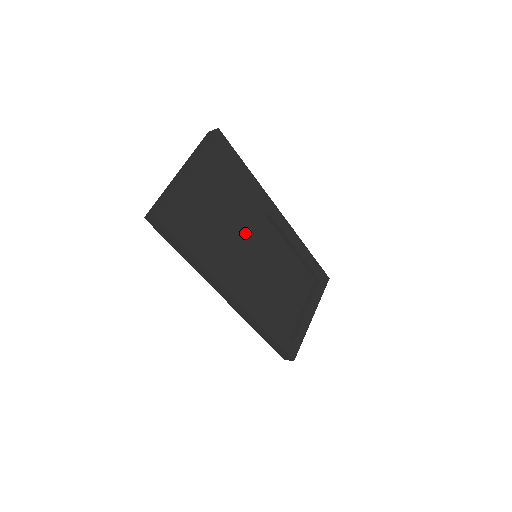
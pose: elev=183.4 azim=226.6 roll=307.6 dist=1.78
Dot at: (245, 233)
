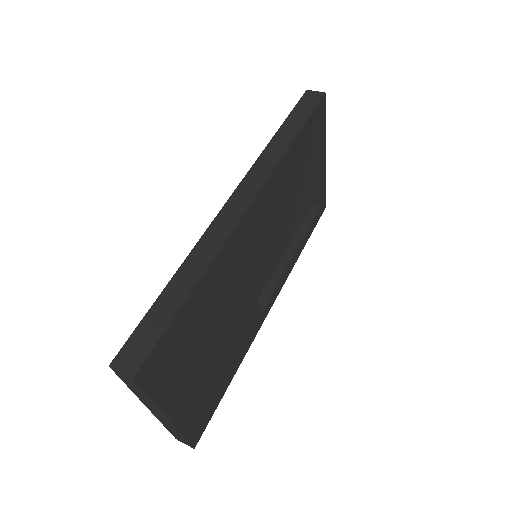
Dot at: (243, 292)
